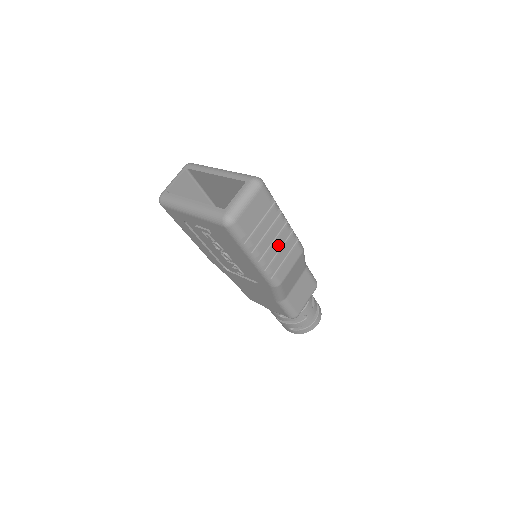
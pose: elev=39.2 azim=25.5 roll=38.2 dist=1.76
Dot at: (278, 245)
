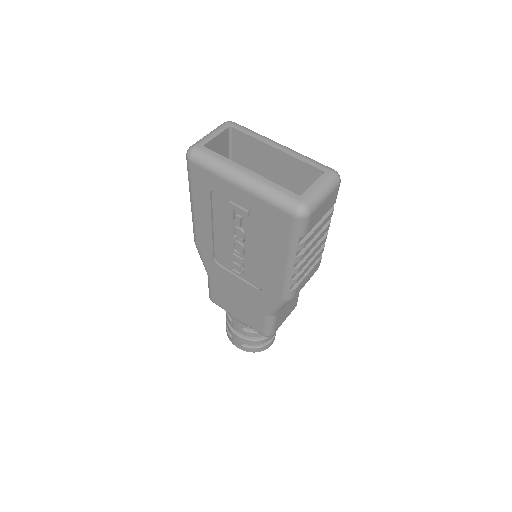
Dot at: (313, 254)
